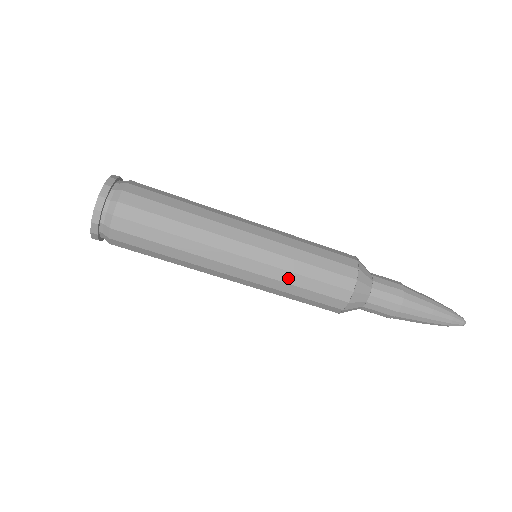
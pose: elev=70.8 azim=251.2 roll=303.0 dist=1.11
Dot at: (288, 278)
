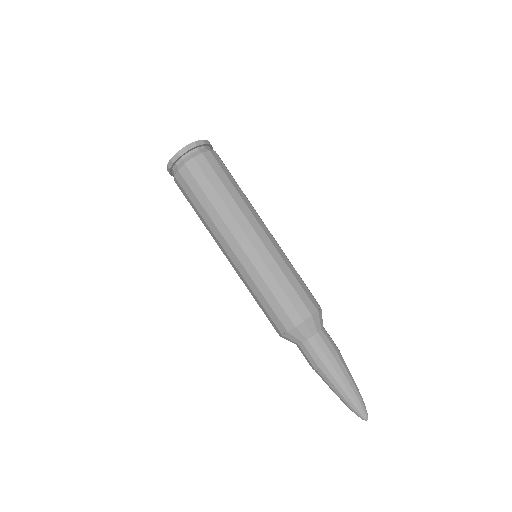
Dot at: (276, 272)
